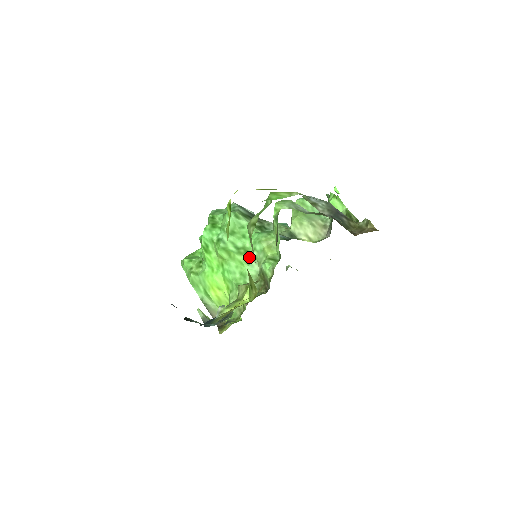
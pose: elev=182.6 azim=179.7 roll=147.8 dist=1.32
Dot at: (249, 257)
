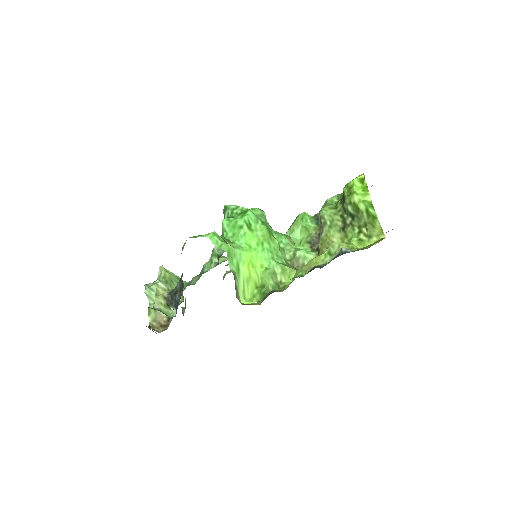
Dot at: (279, 246)
